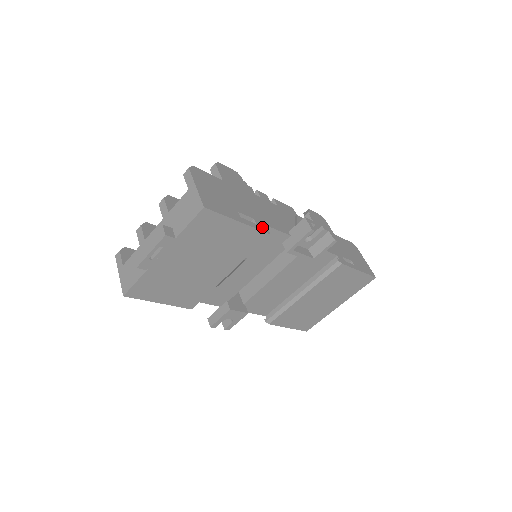
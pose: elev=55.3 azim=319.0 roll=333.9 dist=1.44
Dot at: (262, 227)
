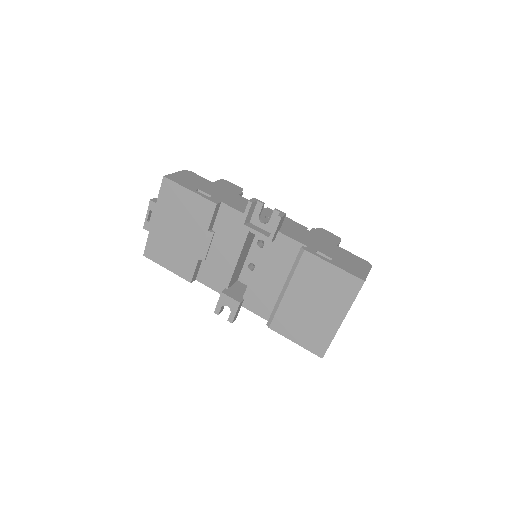
Dot at: (213, 200)
